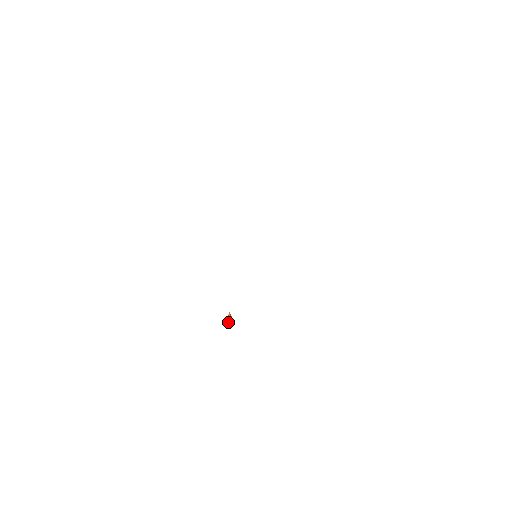
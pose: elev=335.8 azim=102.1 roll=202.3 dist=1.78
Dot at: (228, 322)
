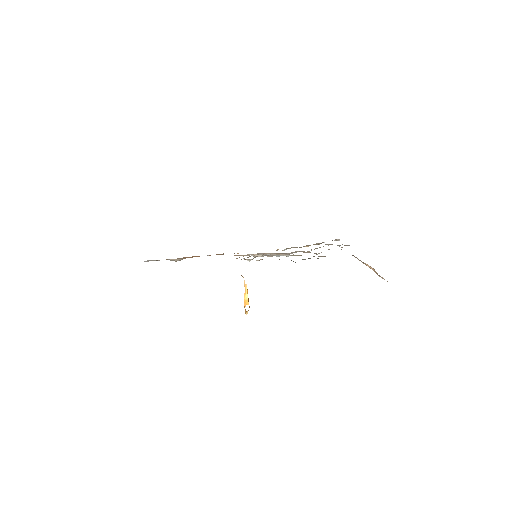
Dot at: (244, 305)
